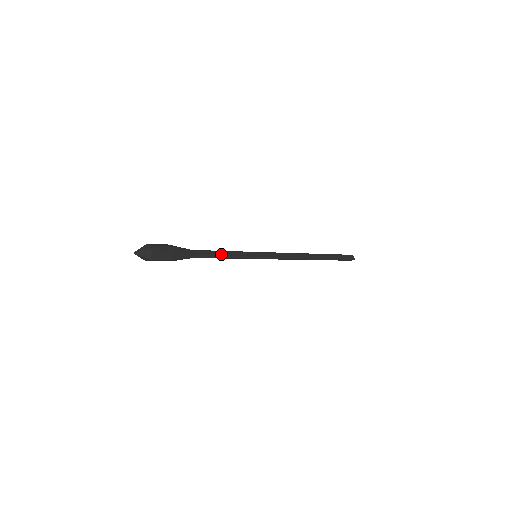
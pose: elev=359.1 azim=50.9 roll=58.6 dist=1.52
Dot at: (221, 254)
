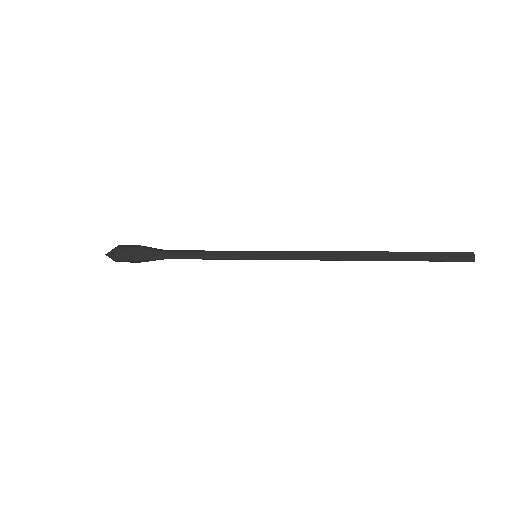
Dot at: (199, 254)
